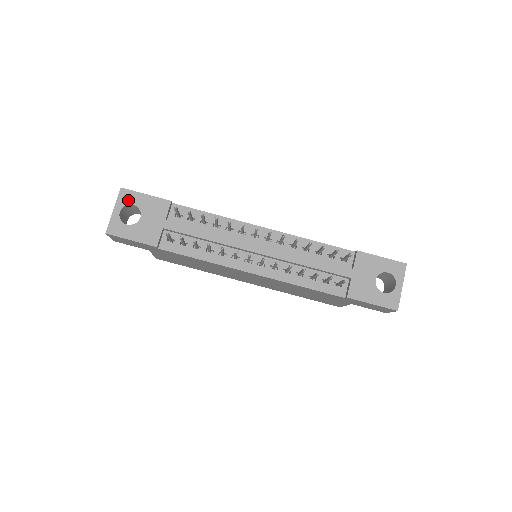
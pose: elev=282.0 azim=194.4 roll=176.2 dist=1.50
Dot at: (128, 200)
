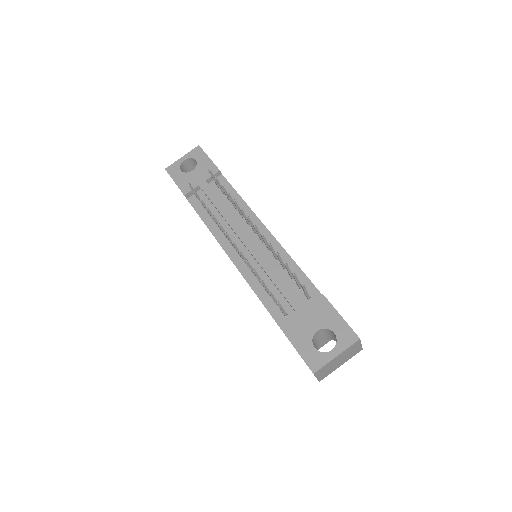
Dot at: (196, 155)
